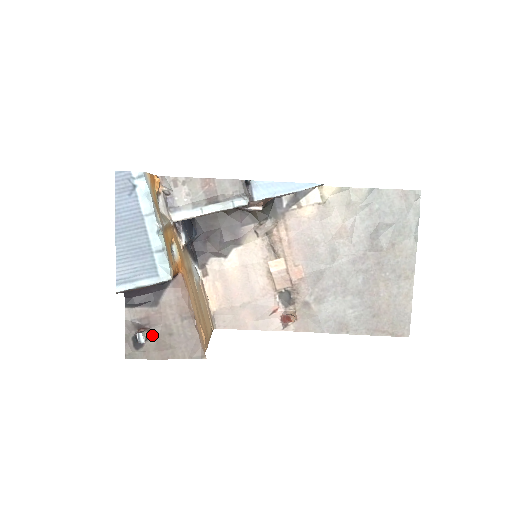
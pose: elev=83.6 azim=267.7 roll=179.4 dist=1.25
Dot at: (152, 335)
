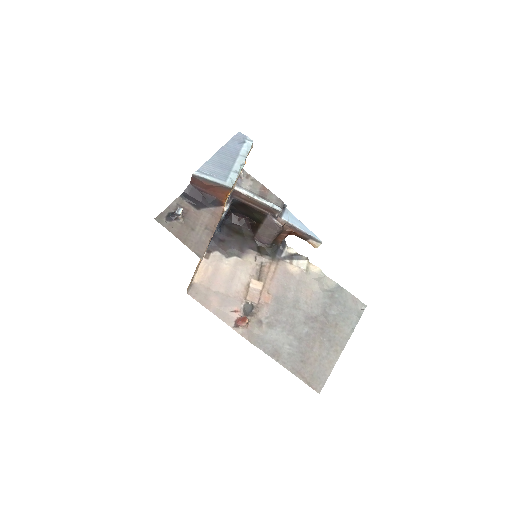
Dot at: (182, 220)
